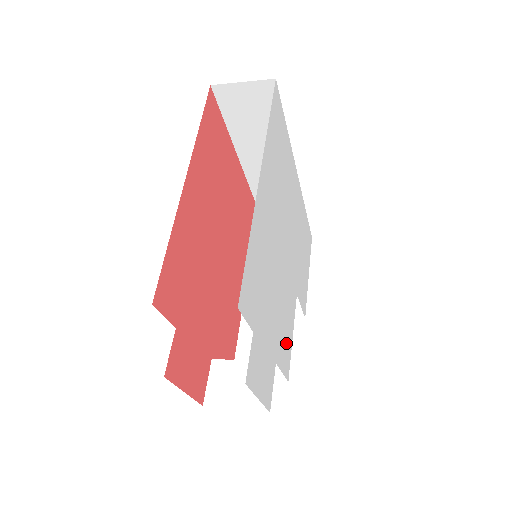
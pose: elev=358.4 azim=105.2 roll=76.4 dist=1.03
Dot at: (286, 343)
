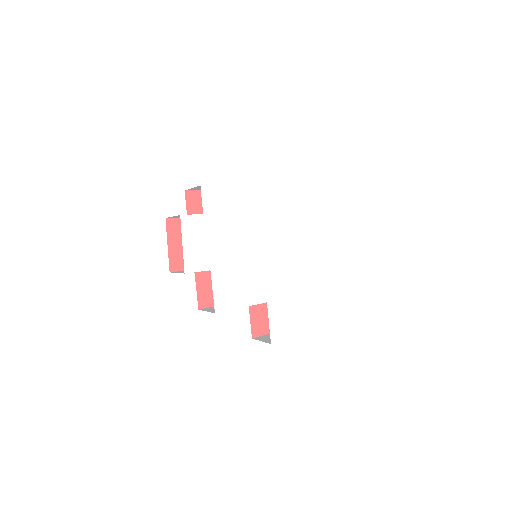
Dot at: (230, 291)
